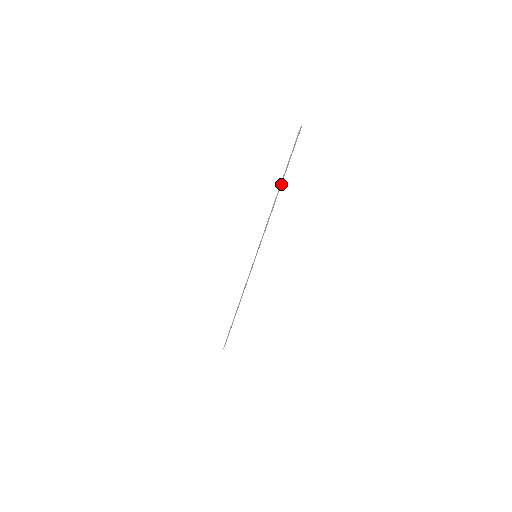
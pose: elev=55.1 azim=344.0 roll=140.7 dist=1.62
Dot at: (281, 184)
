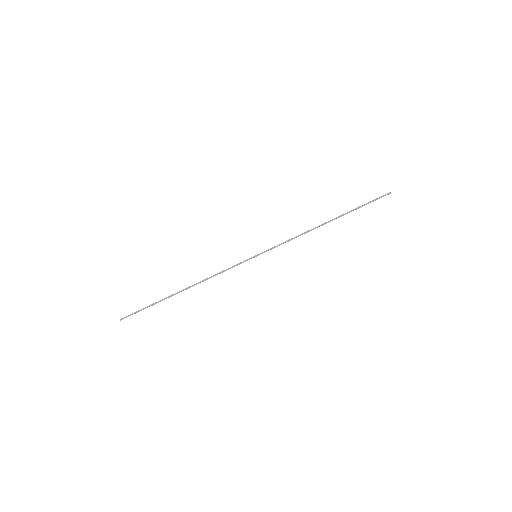
Dot at: occluded
